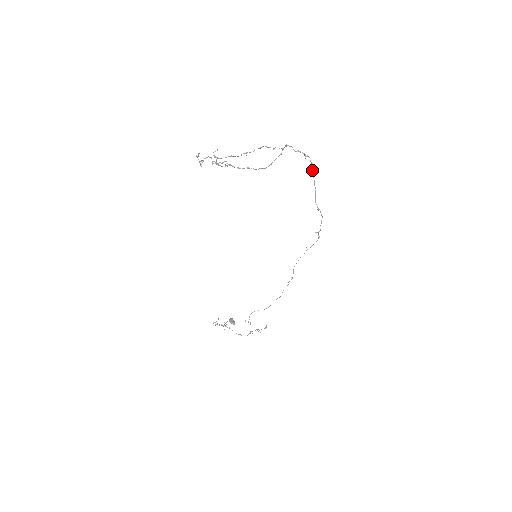
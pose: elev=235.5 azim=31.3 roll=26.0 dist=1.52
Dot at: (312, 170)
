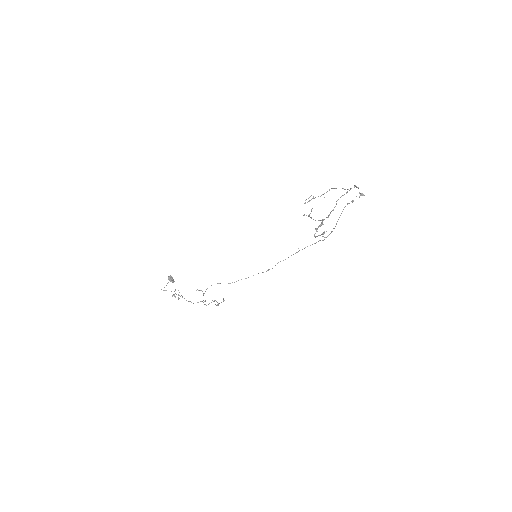
Dot at: (353, 201)
